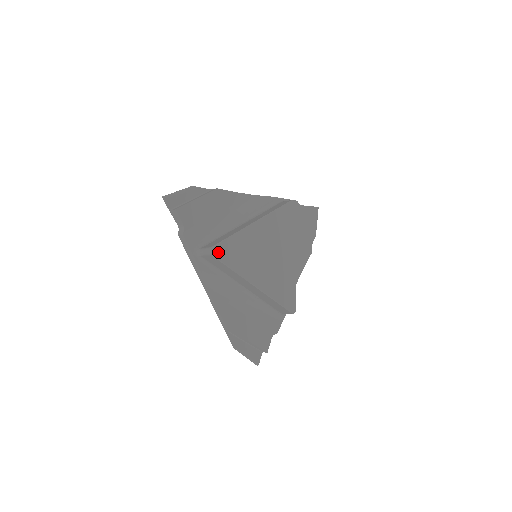
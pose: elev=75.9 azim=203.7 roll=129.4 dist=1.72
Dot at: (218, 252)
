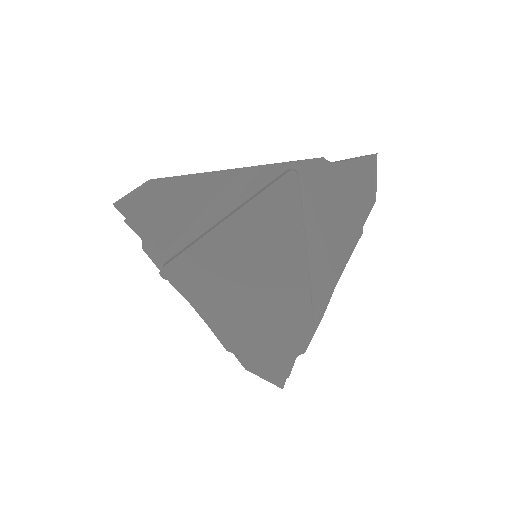
Dot at: (172, 273)
